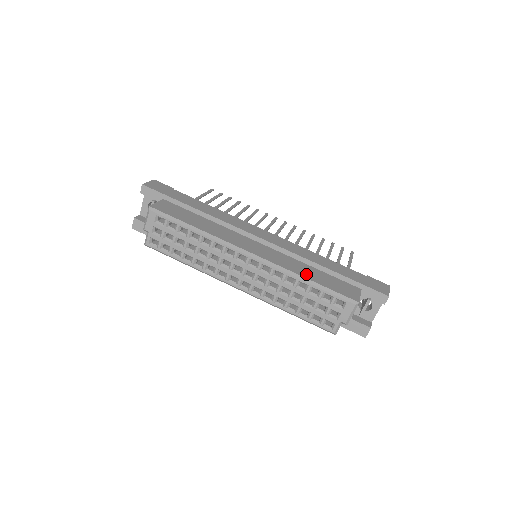
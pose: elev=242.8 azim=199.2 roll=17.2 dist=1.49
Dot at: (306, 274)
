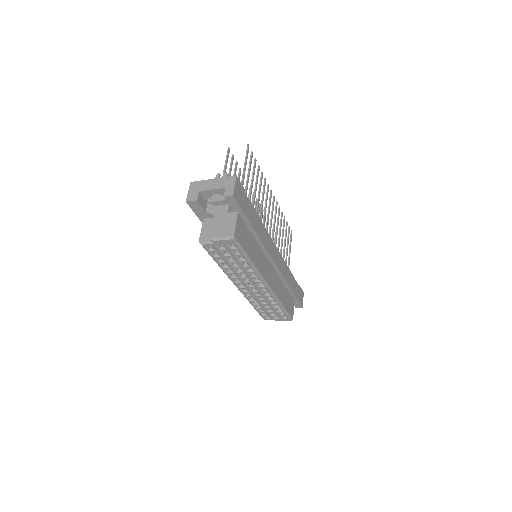
Dot at: (282, 299)
